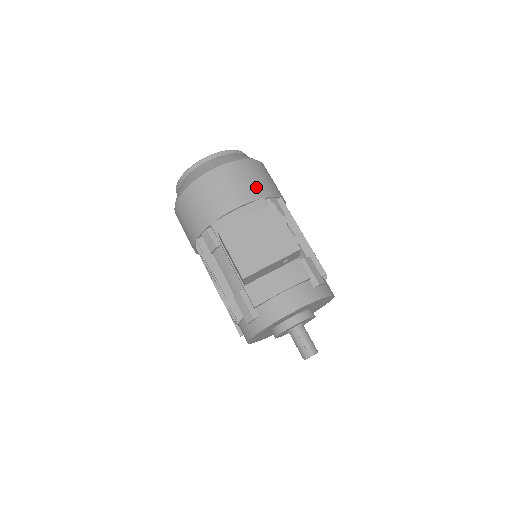
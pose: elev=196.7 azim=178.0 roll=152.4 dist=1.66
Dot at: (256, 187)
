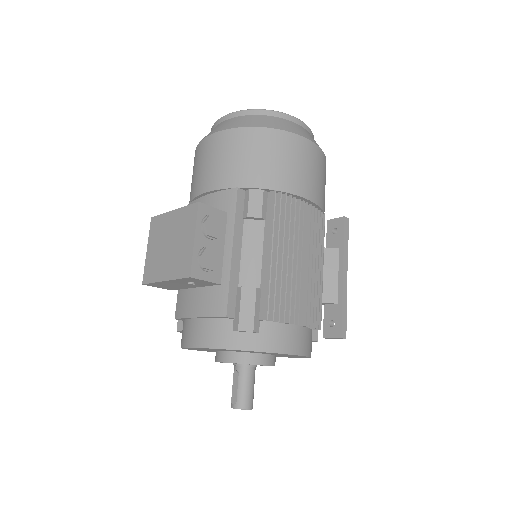
Dot at: (237, 170)
